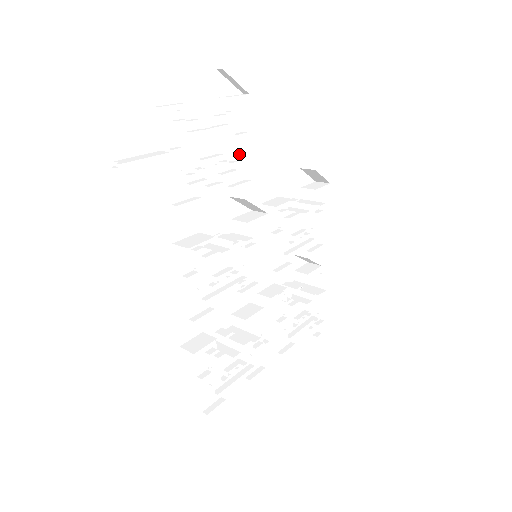
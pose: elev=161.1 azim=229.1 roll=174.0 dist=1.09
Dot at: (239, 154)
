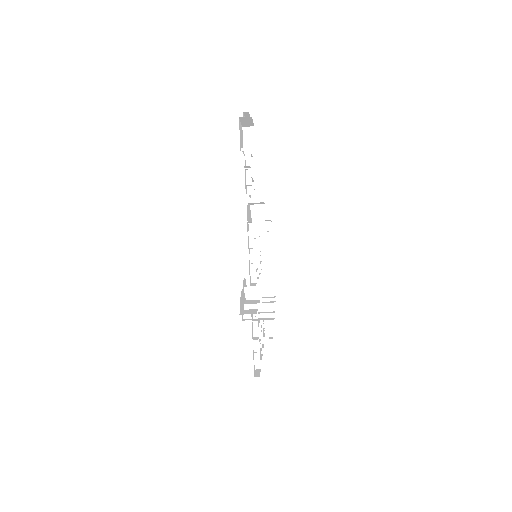
Dot at: occluded
